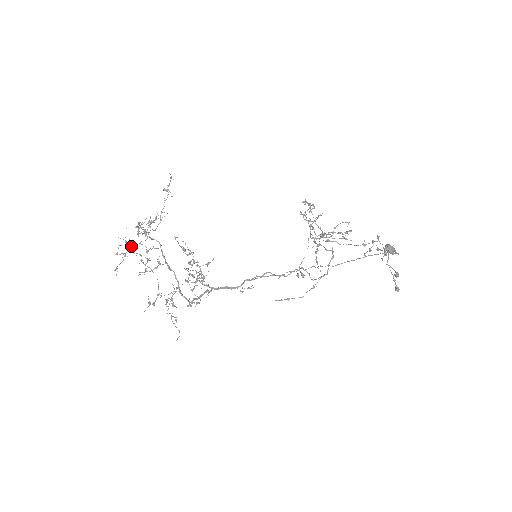
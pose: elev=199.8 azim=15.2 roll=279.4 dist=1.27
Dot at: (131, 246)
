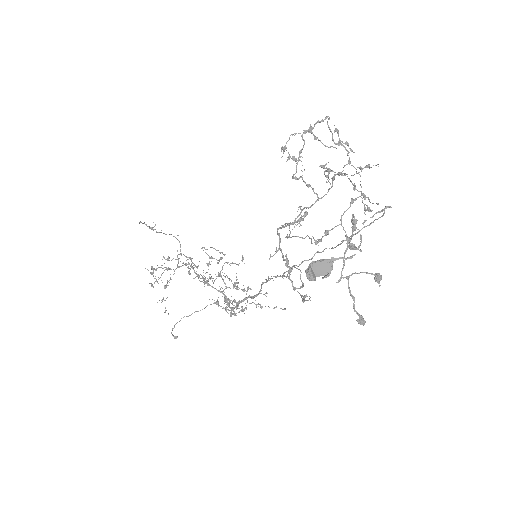
Dot at: (165, 286)
